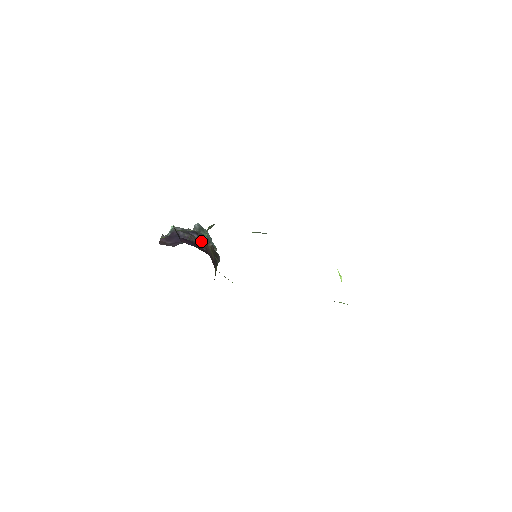
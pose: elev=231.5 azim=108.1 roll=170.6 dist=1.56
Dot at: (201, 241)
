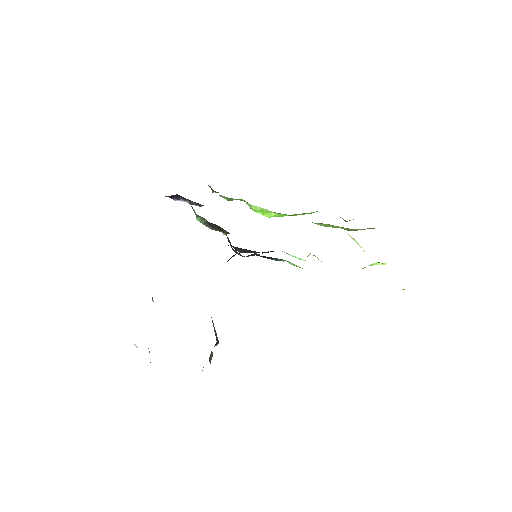
Dot at: occluded
